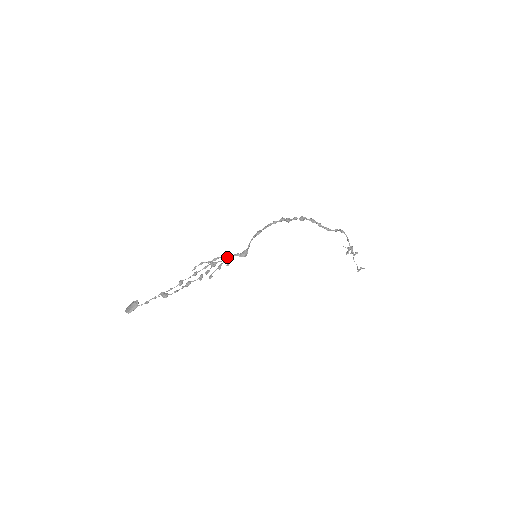
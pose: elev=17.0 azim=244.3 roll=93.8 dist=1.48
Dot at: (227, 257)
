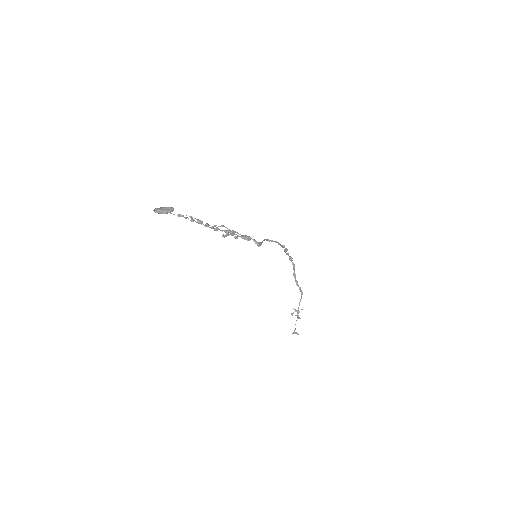
Dot at: occluded
